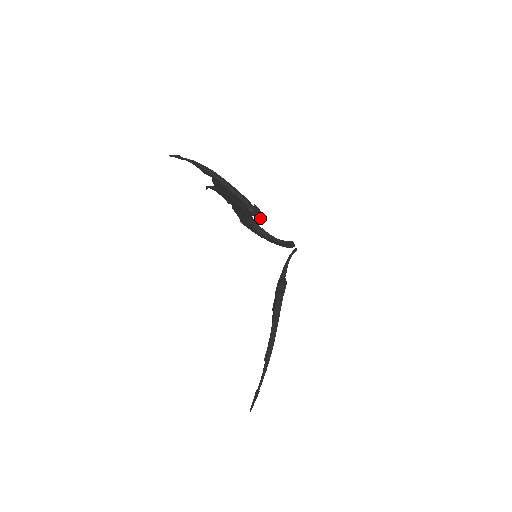
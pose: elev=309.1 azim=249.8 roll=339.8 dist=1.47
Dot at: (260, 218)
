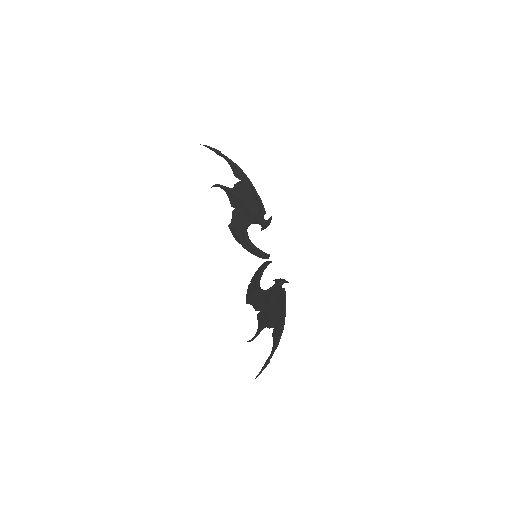
Dot at: (264, 228)
